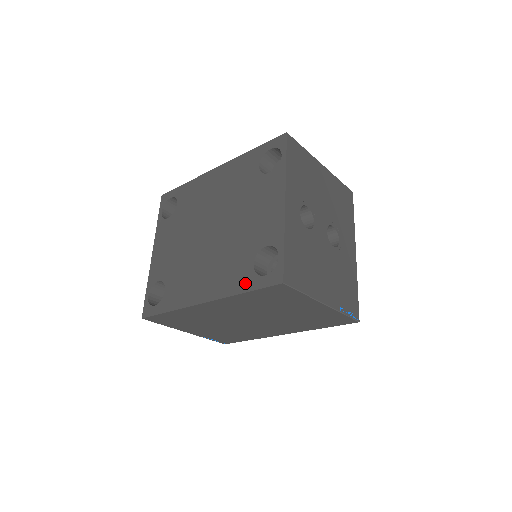
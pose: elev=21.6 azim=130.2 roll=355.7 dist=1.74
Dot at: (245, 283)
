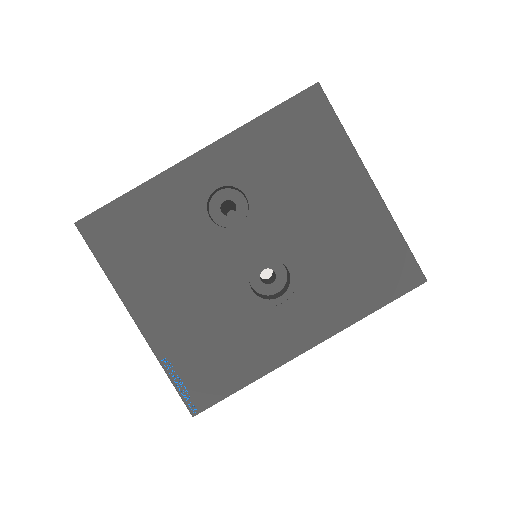
Dot at: occluded
